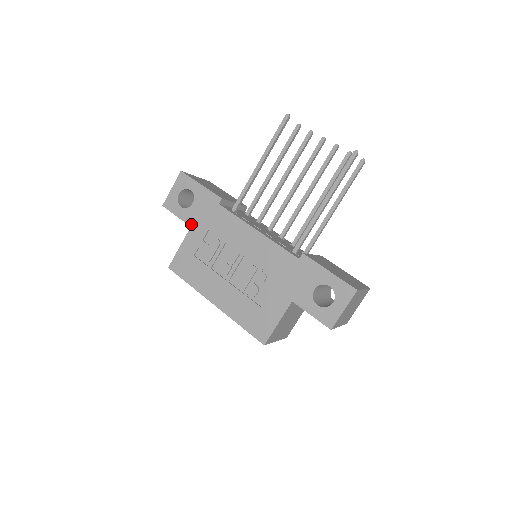
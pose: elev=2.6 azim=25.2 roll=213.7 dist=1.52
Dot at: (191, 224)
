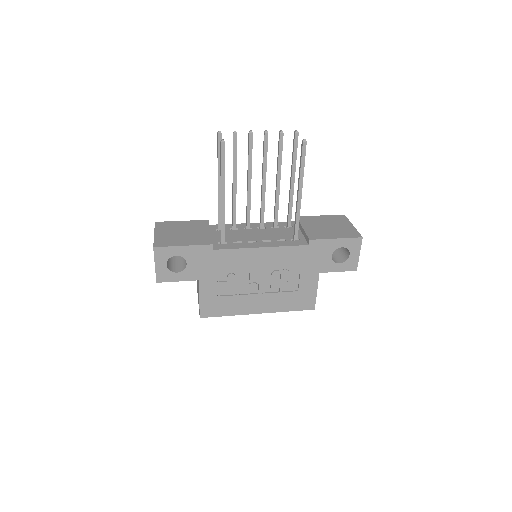
Dot at: (197, 278)
